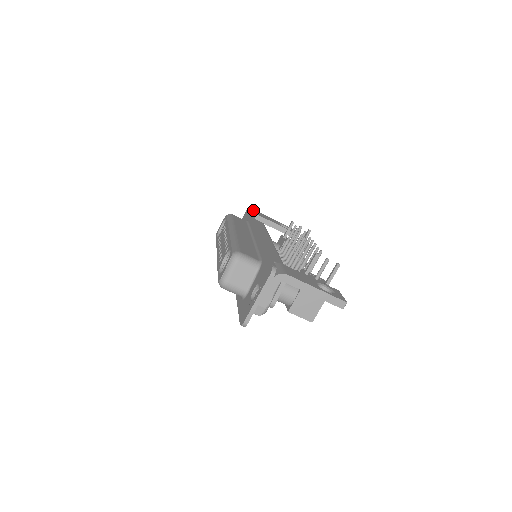
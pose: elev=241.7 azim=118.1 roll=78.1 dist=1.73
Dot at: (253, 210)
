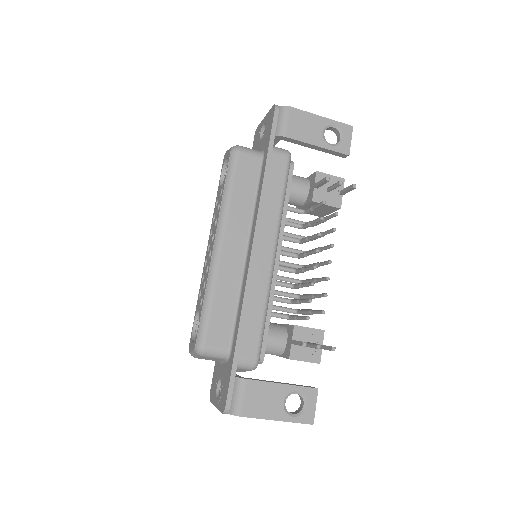
Dot at: (284, 106)
